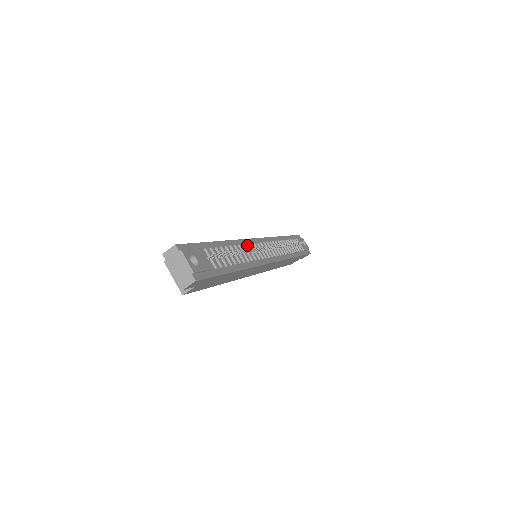
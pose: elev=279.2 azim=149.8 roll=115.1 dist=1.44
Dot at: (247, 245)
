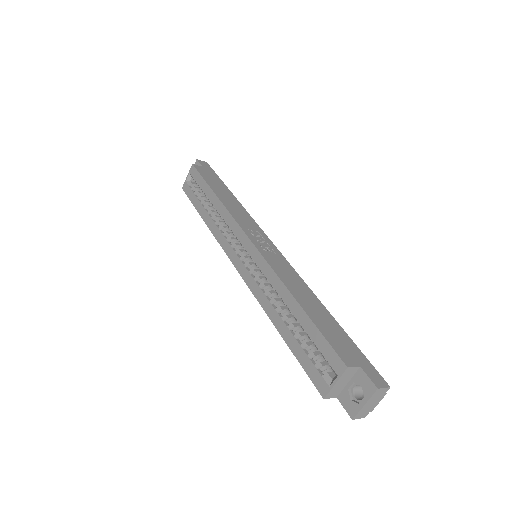
Dot at: occluded
